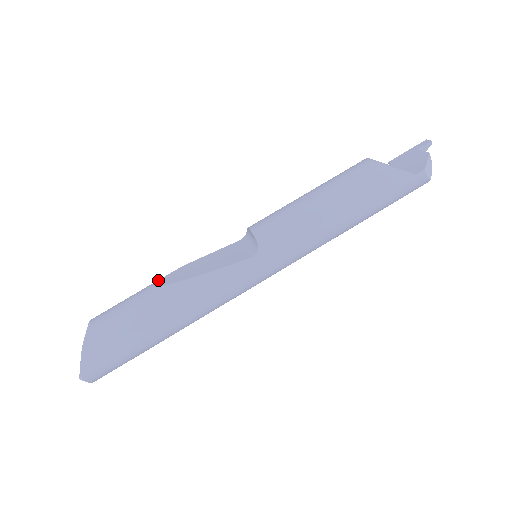
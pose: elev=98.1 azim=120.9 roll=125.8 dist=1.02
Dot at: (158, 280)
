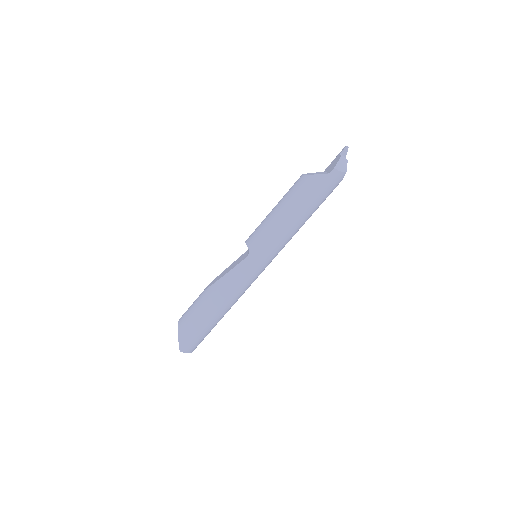
Dot at: occluded
